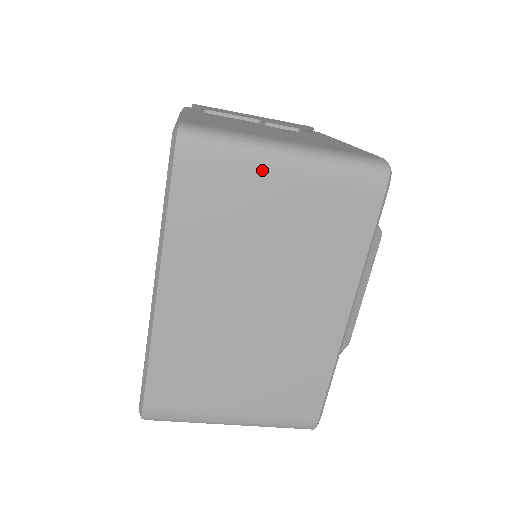
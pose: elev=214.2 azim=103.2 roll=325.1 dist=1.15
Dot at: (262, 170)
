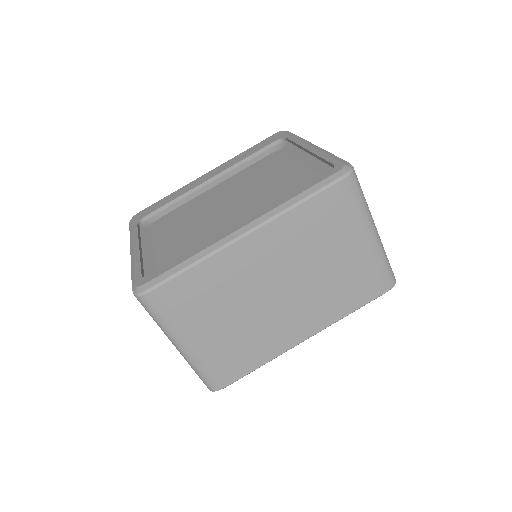
Dot at: (360, 227)
